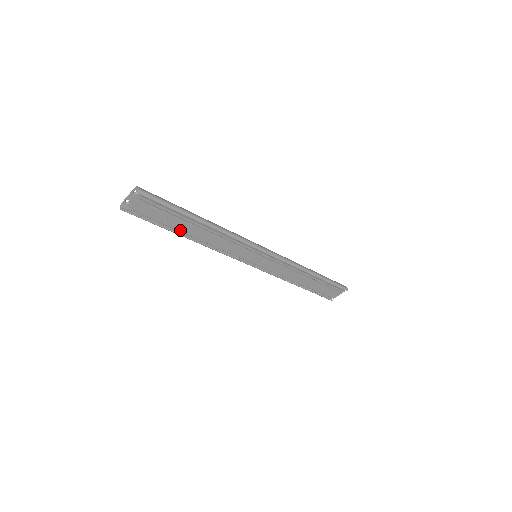
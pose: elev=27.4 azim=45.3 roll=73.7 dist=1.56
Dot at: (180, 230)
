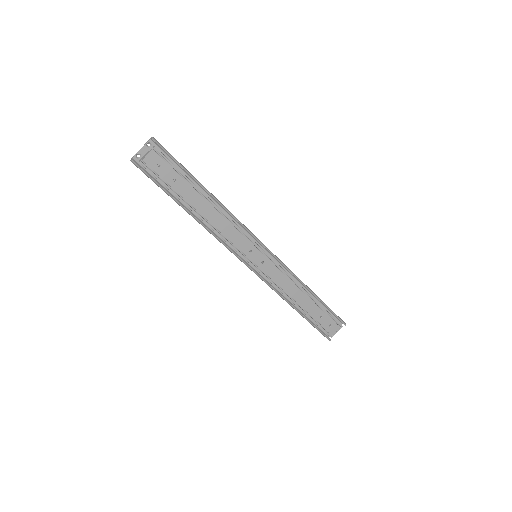
Dot at: (186, 199)
